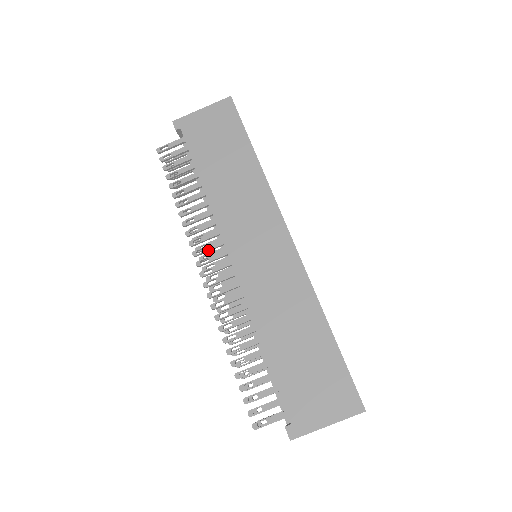
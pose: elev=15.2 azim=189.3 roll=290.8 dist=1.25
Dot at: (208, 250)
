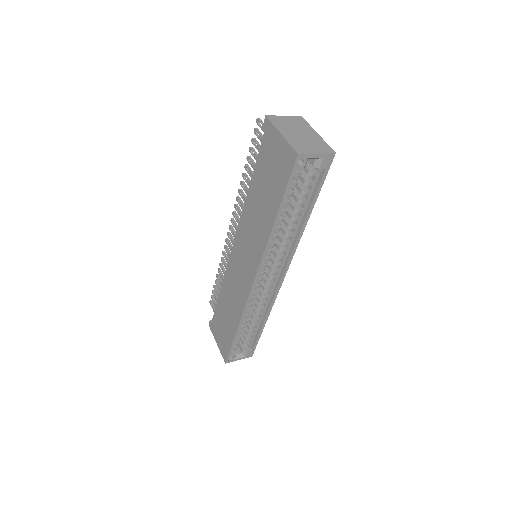
Dot at: (237, 222)
